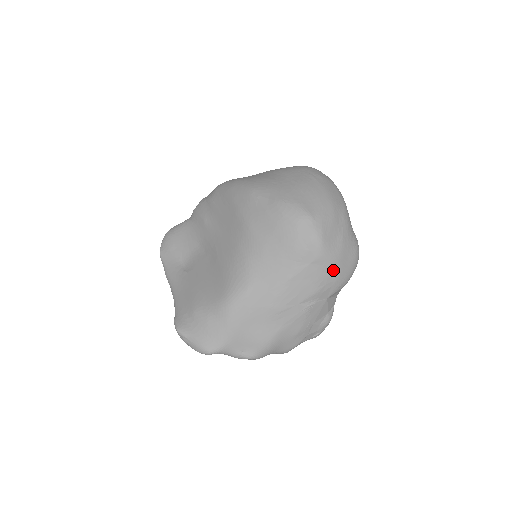
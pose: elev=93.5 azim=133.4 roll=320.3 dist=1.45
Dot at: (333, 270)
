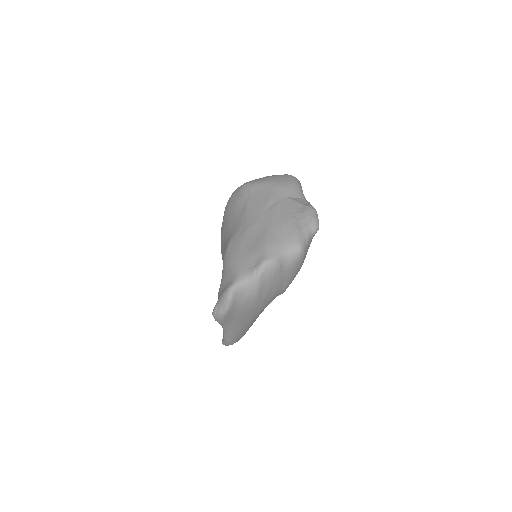
Dot at: (270, 184)
